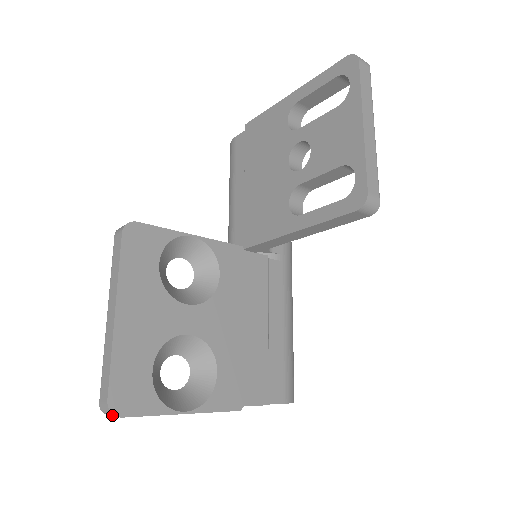
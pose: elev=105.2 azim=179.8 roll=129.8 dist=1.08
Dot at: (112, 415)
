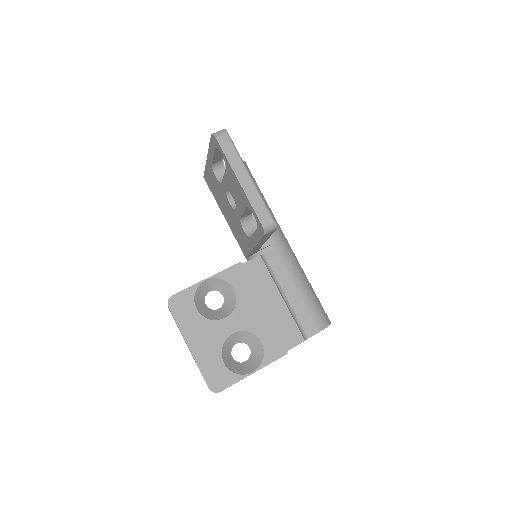
Dot at: (216, 392)
